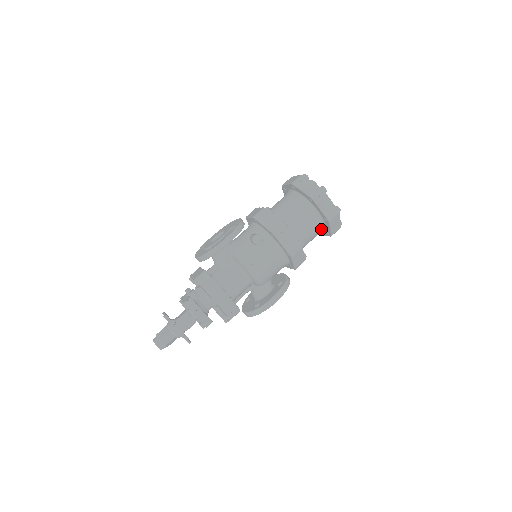
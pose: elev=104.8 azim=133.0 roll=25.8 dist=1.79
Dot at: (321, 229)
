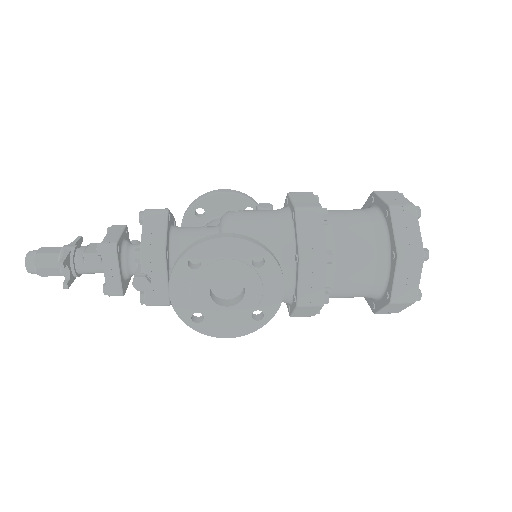
Dot at: (380, 241)
